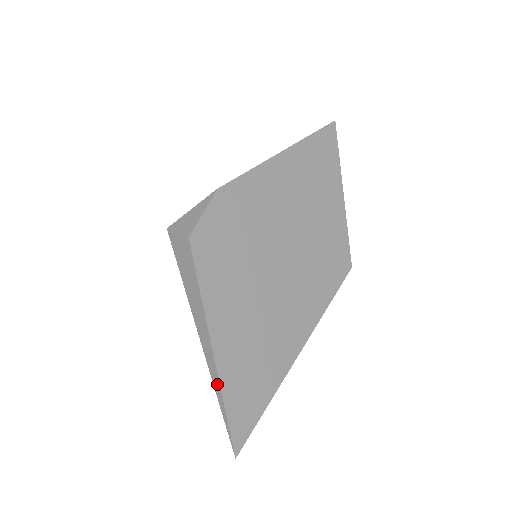
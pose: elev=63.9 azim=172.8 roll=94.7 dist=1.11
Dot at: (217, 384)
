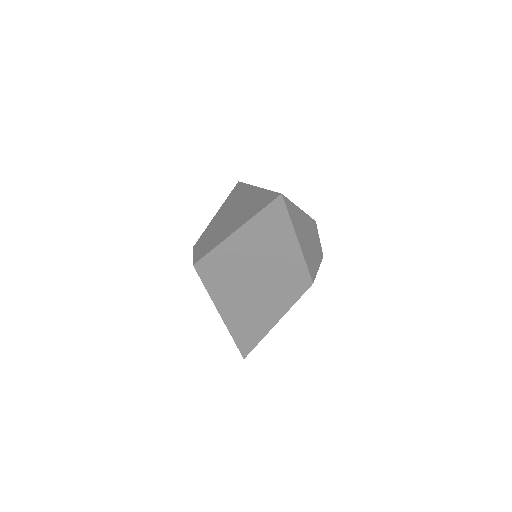
Dot at: occluded
